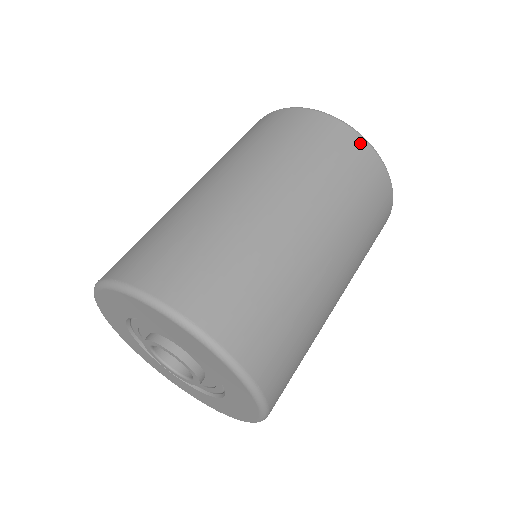
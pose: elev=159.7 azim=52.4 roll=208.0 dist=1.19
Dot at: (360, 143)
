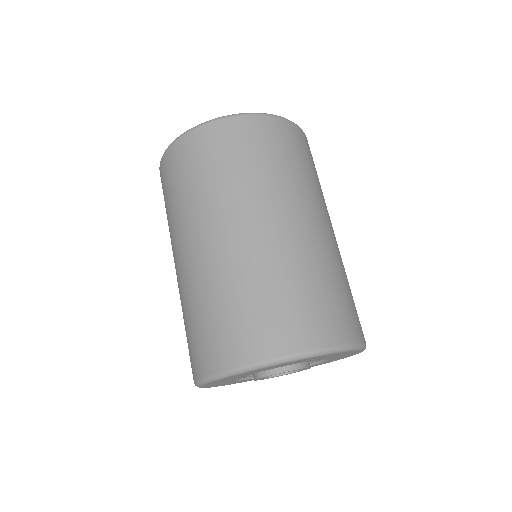
Dot at: (299, 132)
